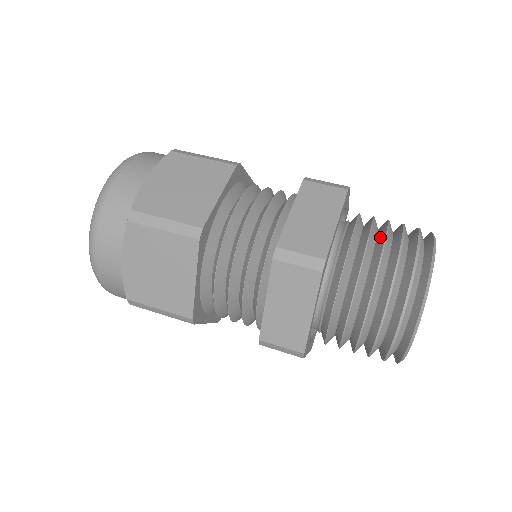
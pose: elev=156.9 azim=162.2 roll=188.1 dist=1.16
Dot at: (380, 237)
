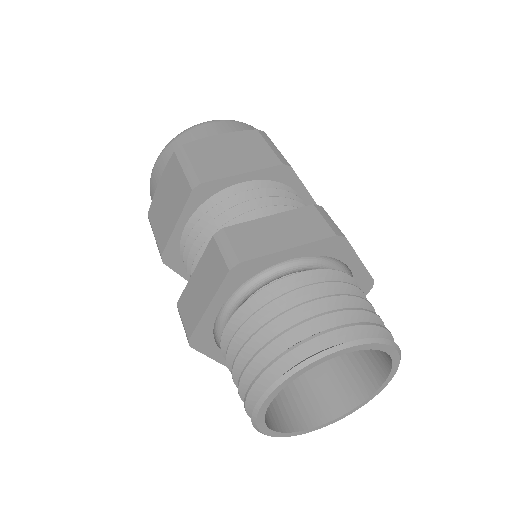
Dot at: occluded
